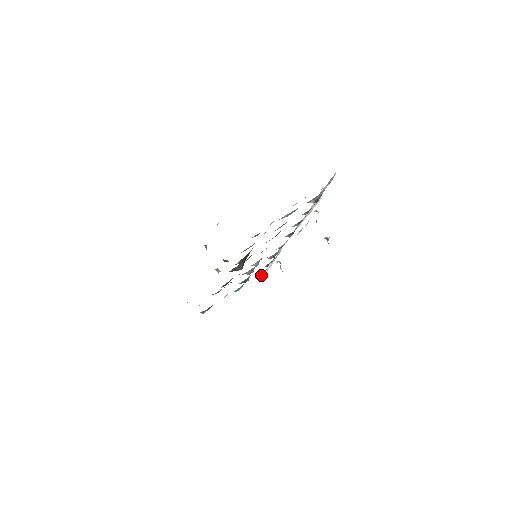
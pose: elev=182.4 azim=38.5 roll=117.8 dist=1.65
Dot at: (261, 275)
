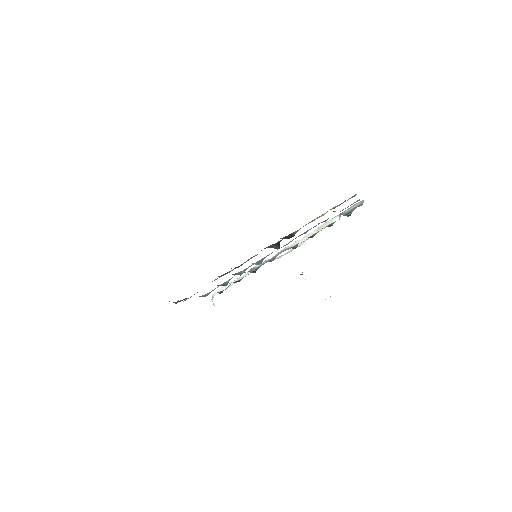
Dot at: (220, 293)
